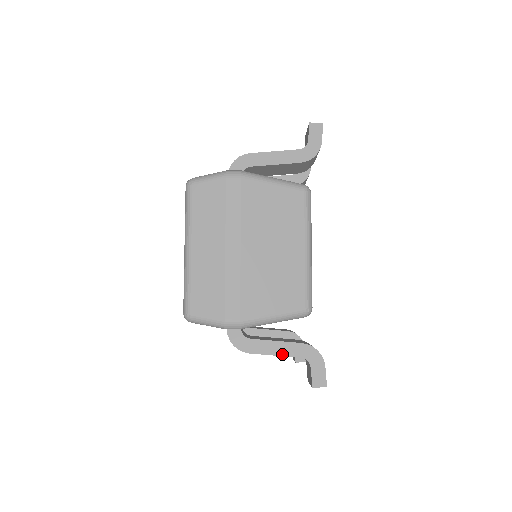
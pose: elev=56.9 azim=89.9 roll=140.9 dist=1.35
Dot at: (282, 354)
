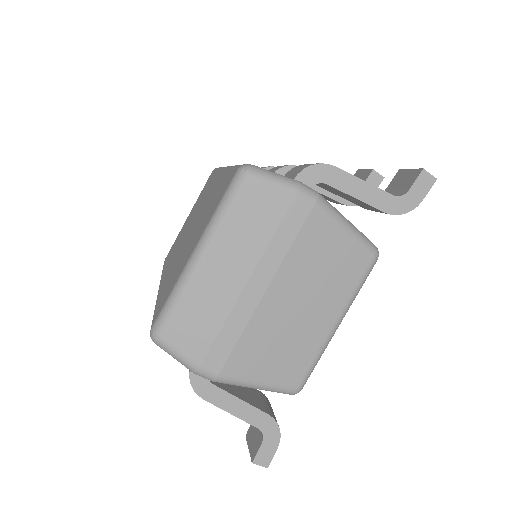
Dot at: (240, 416)
